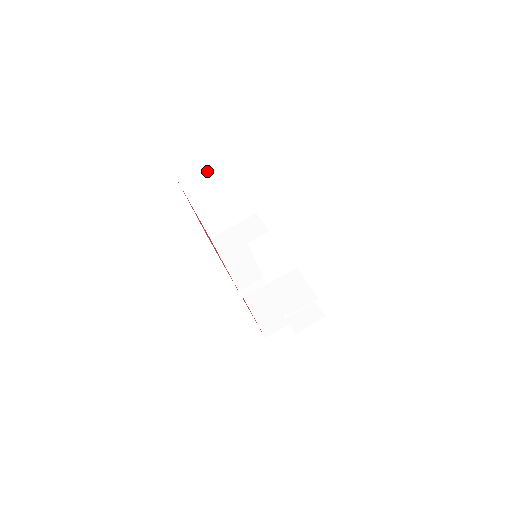
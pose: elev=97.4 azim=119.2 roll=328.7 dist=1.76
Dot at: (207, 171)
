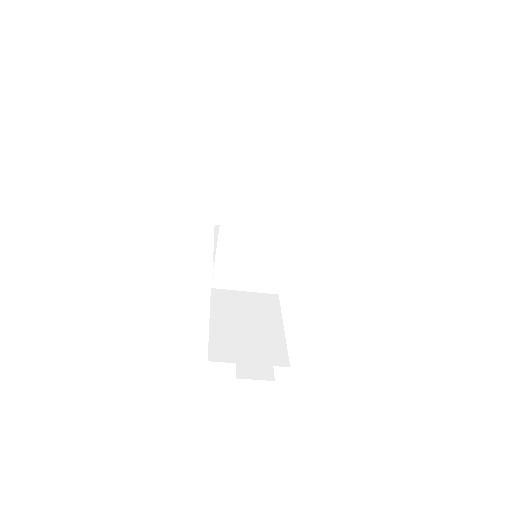
Dot at: occluded
